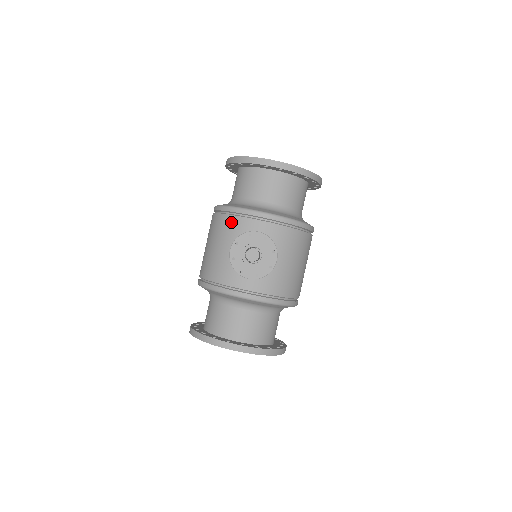
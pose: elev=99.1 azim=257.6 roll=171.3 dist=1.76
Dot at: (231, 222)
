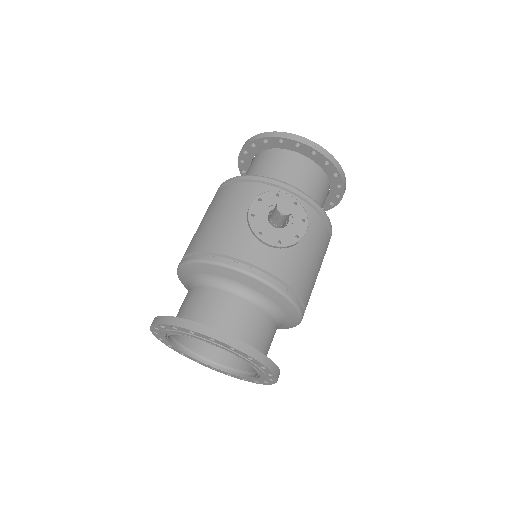
Dot at: (248, 189)
